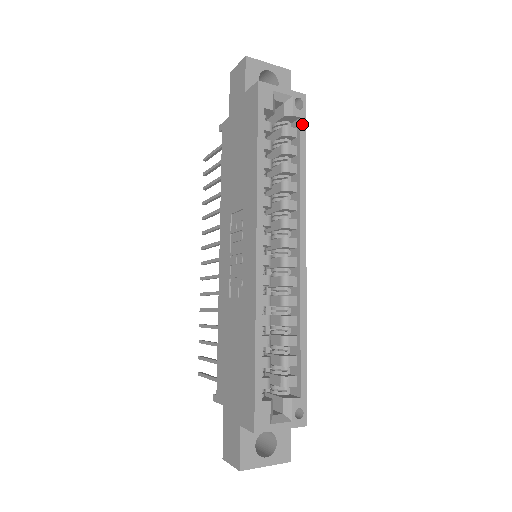
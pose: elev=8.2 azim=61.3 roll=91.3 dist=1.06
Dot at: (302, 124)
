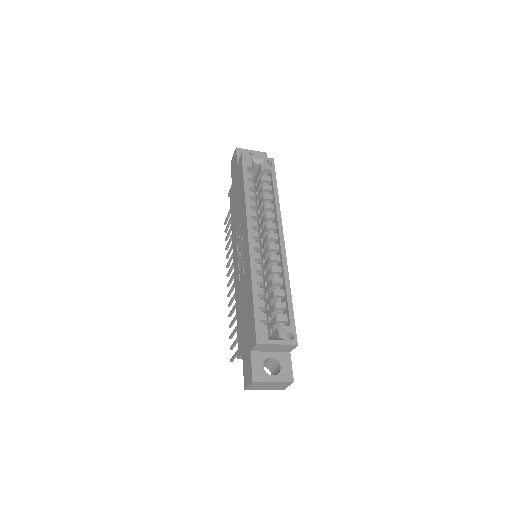
Dot at: (273, 173)
